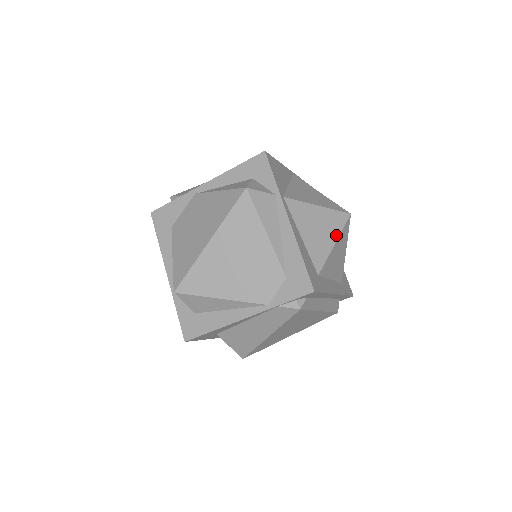
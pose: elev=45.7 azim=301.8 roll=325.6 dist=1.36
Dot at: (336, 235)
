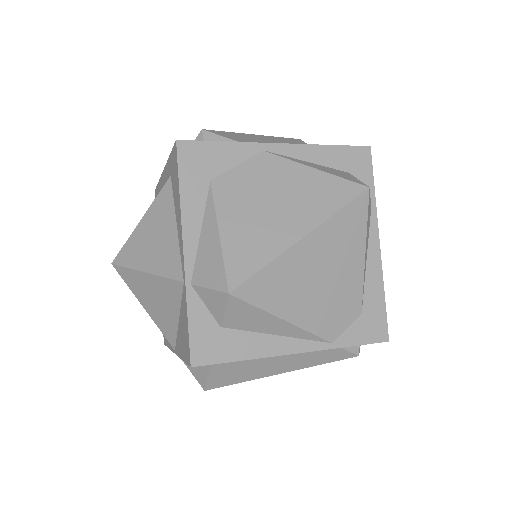
Dot at: occluded
